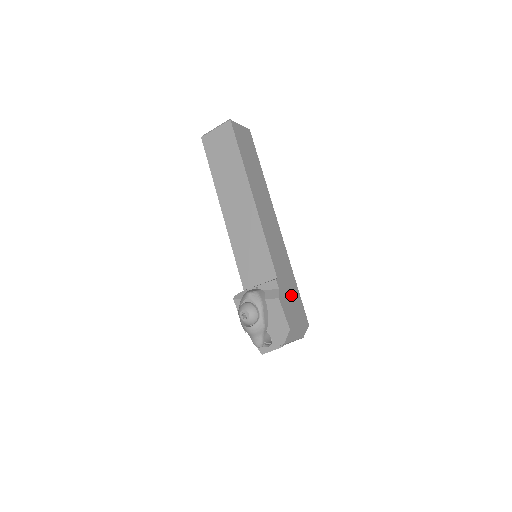
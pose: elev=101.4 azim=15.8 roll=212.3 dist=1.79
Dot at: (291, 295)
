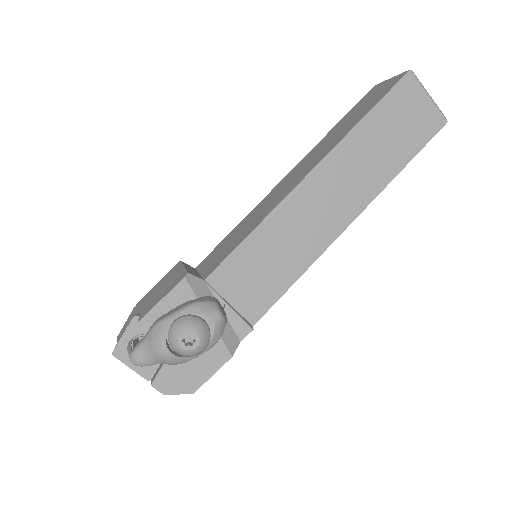
Dot at: occluded
